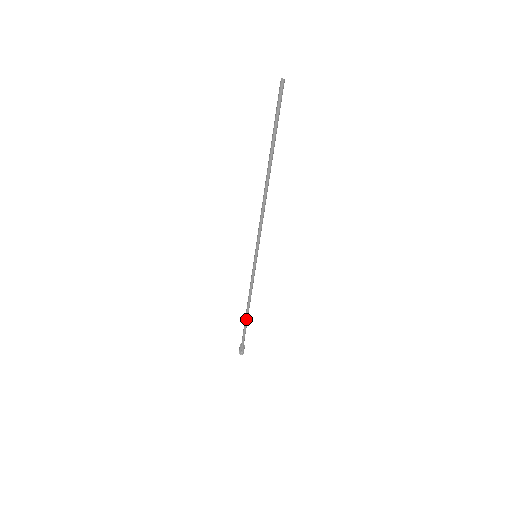
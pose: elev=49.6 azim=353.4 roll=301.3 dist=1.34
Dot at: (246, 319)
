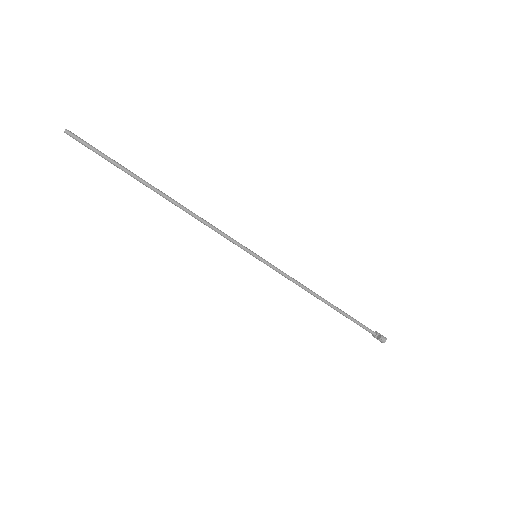
Dot at: (337, 309)
